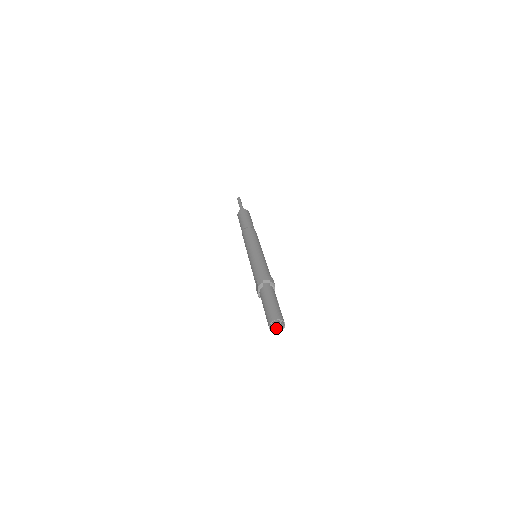
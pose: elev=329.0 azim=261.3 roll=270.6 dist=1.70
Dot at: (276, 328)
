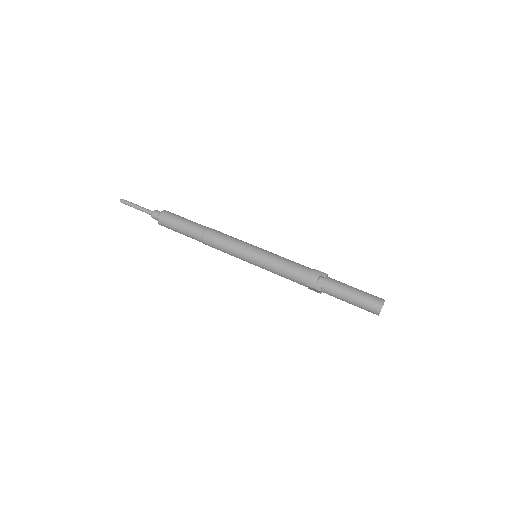
Dot at: occluded
